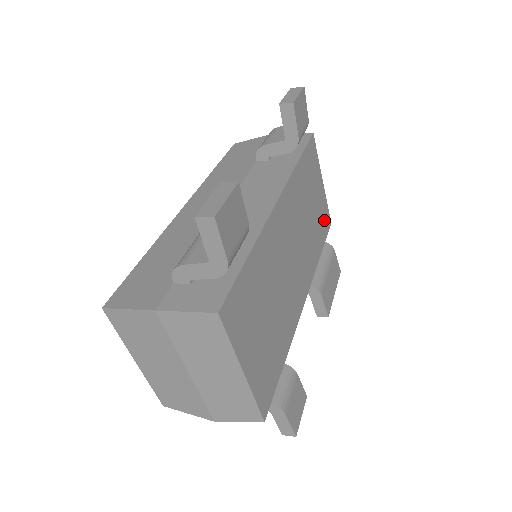
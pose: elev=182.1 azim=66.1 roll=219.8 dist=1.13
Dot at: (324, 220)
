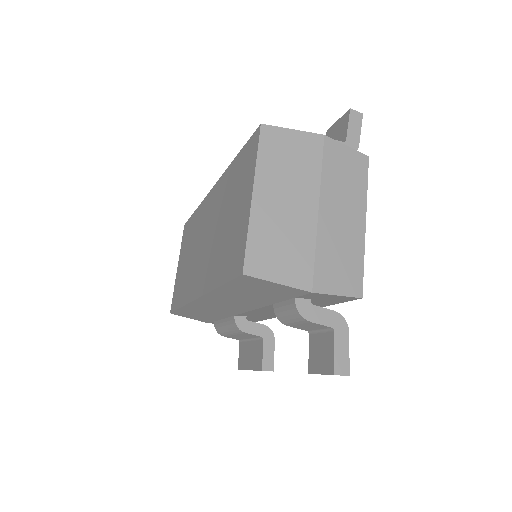
Dot at: occluded
